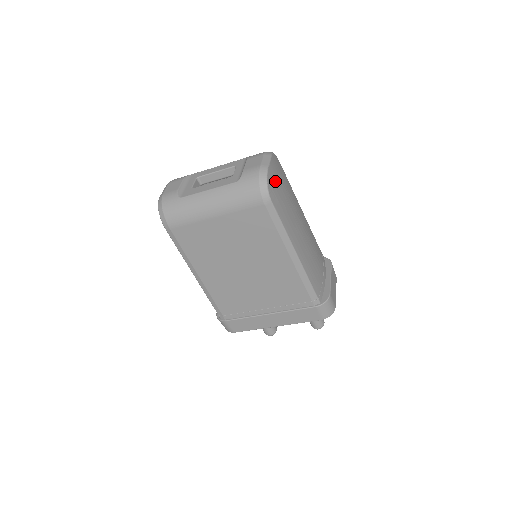
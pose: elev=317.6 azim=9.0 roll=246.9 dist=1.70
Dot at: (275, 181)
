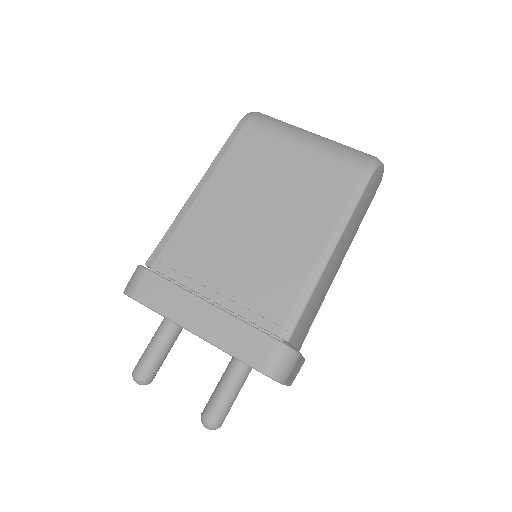
Dot at: (376, 185)
